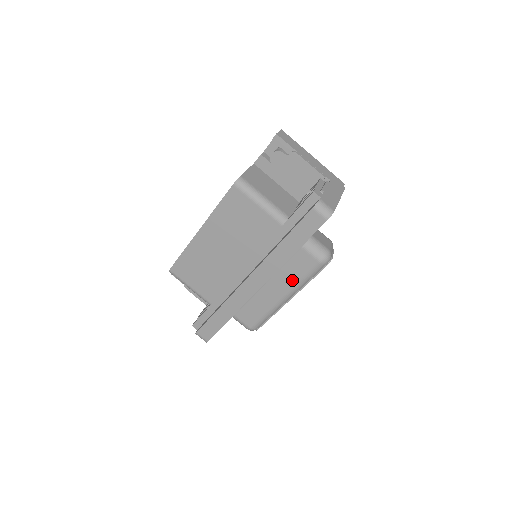
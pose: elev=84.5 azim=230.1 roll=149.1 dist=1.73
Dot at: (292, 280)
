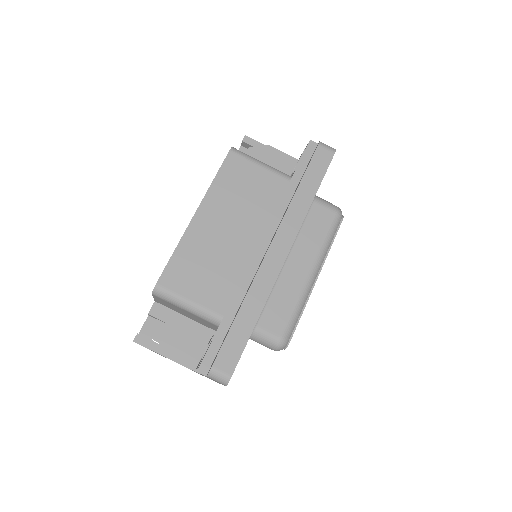
Dot at: (315, 244)
